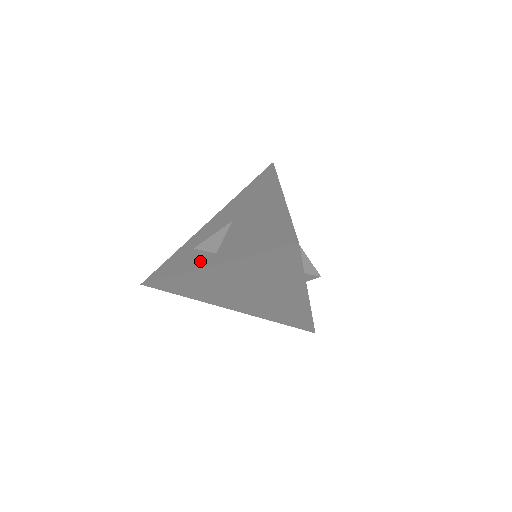
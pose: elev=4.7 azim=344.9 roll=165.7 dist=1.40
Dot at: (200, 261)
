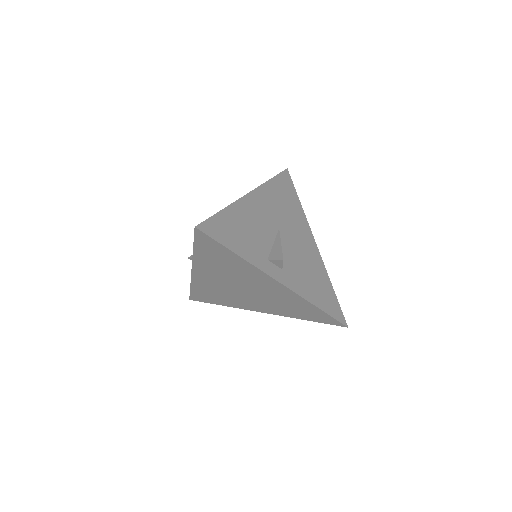
Dot at: occluded
